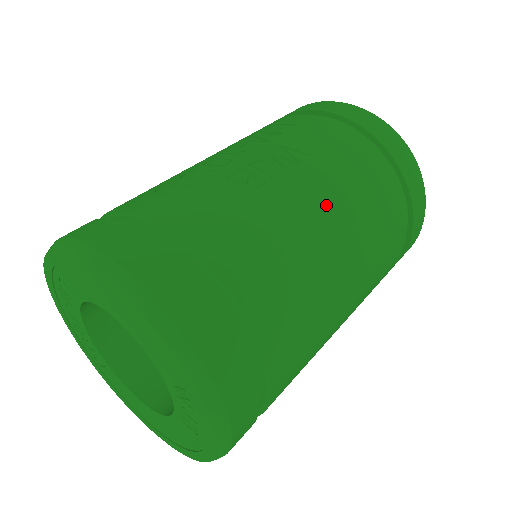
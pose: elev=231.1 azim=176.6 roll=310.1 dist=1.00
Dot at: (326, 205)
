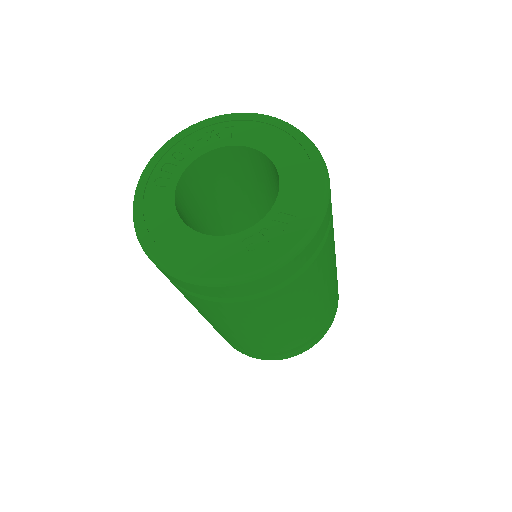
Dot at: occluded
